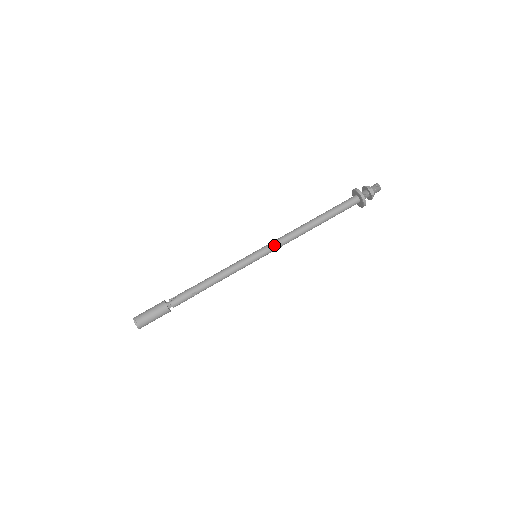
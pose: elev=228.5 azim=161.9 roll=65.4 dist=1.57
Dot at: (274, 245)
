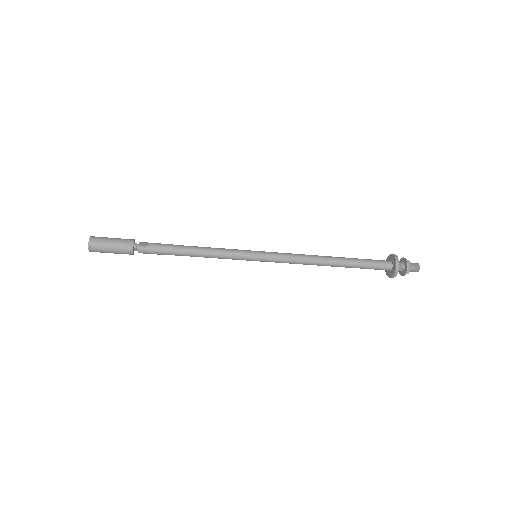
Dot at: (281, 259)
